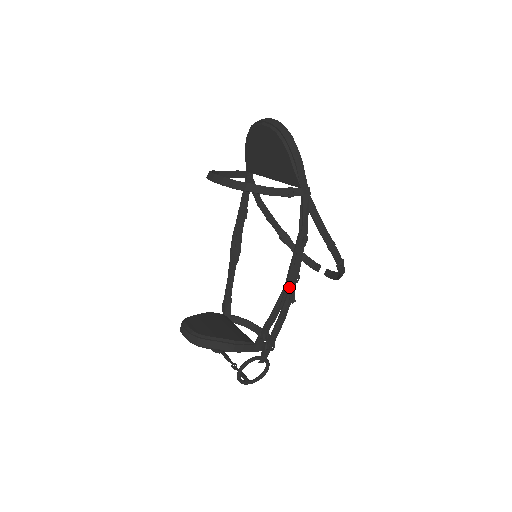
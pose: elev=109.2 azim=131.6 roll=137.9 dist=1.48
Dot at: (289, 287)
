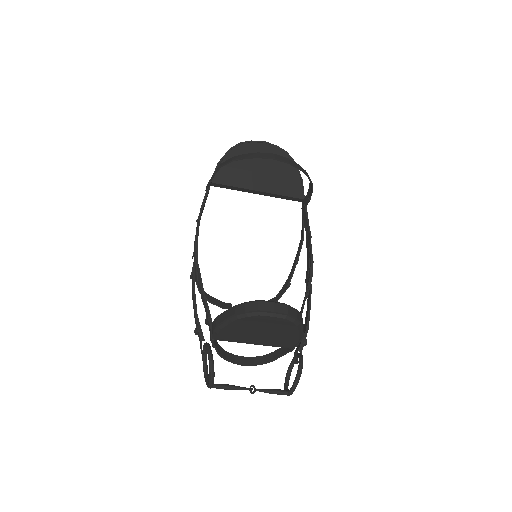
Dot at: (311, 278)
